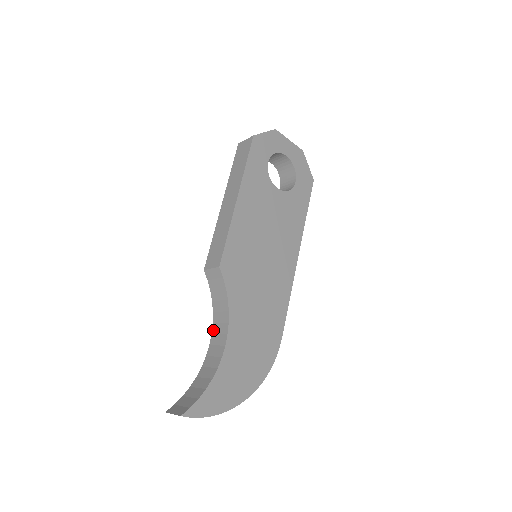
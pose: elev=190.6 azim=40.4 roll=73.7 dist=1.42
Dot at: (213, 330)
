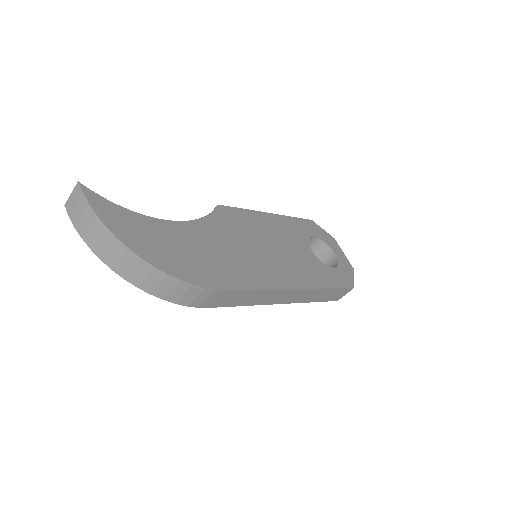
Dot at: occluded
